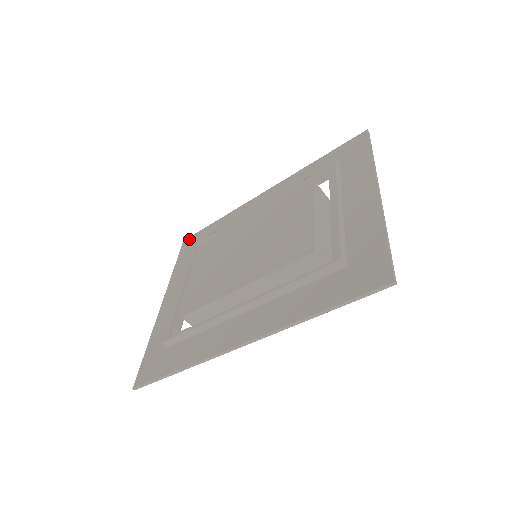
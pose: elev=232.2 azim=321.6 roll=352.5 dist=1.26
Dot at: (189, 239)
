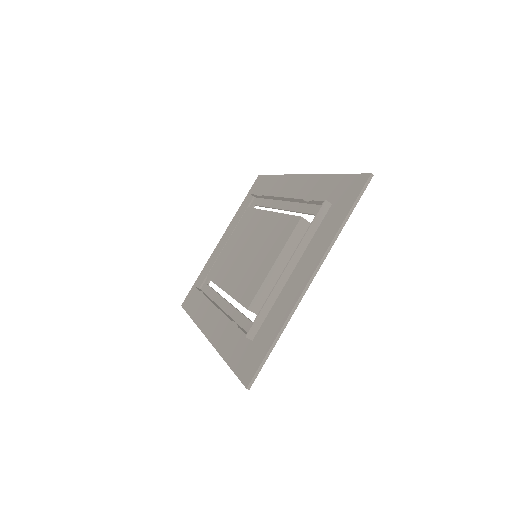
Dot at: (260, 178)
